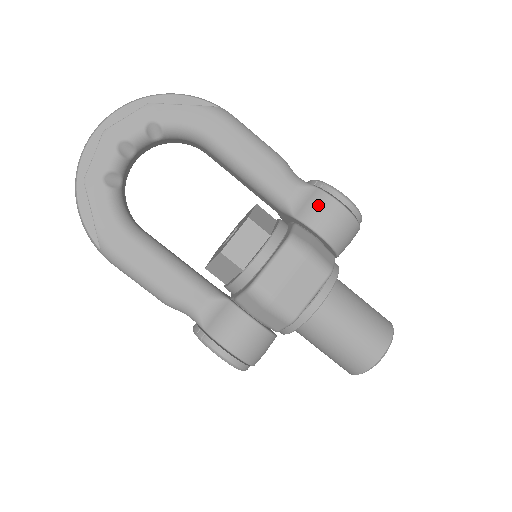
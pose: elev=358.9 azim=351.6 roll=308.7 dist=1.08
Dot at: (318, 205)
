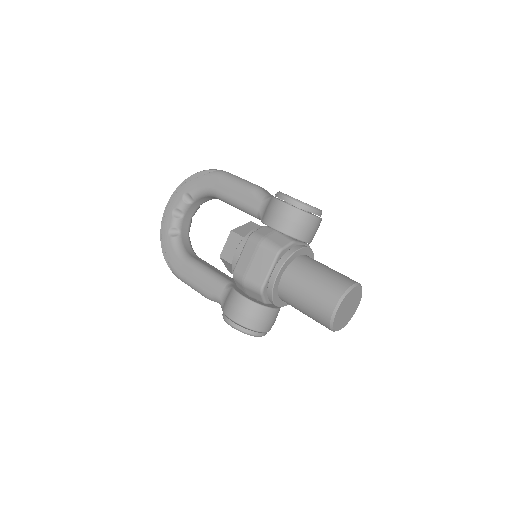
Dot at: (270, 208)
